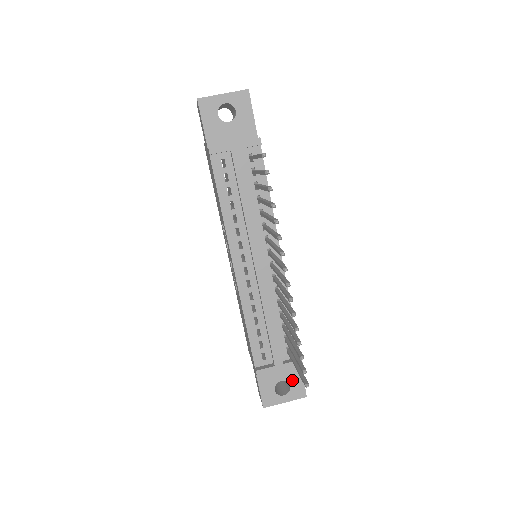
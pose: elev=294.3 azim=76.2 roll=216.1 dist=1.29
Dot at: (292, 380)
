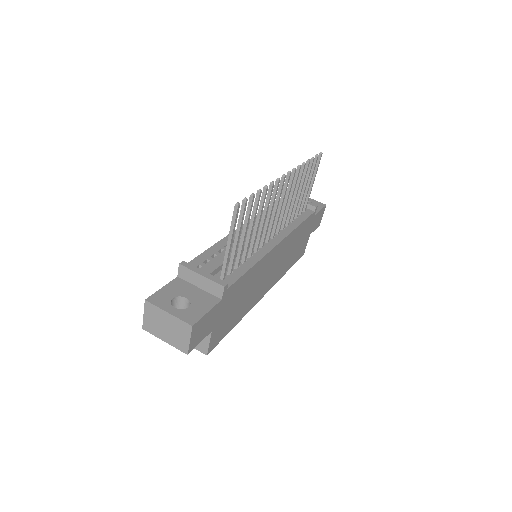
Dot at: (197, 305)
